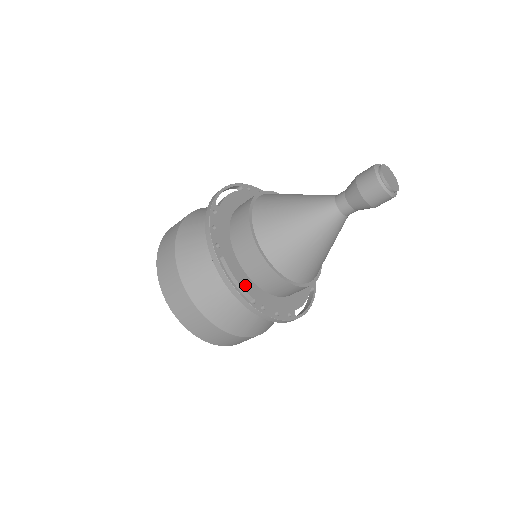
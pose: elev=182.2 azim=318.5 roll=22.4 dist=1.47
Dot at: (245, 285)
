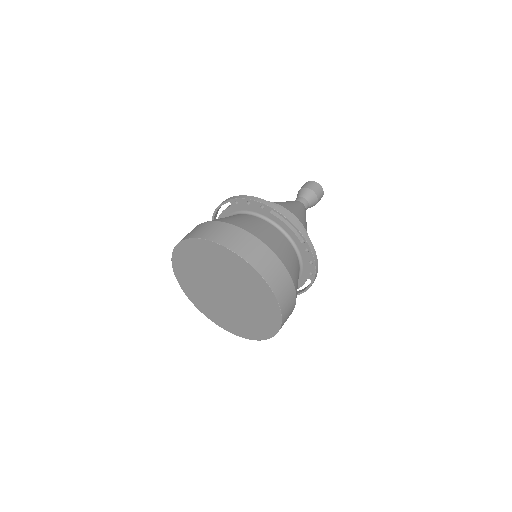
Dot at: occluded
